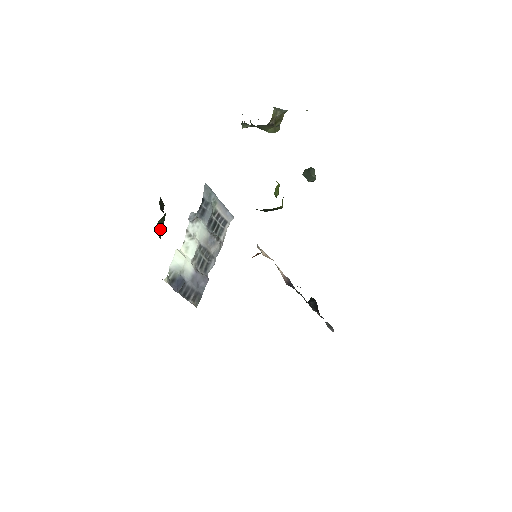
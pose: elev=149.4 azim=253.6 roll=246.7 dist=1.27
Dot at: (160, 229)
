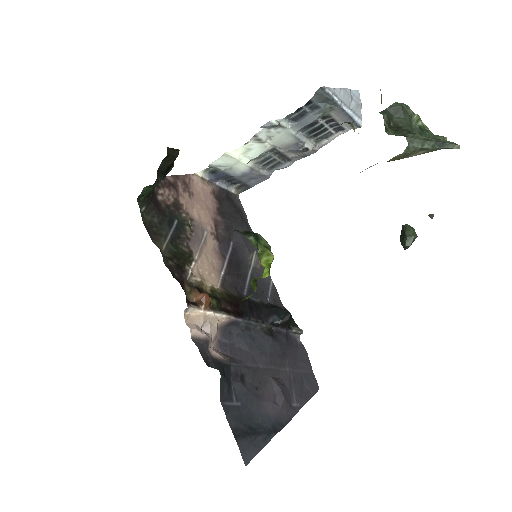
Dot at: (149, 190)
